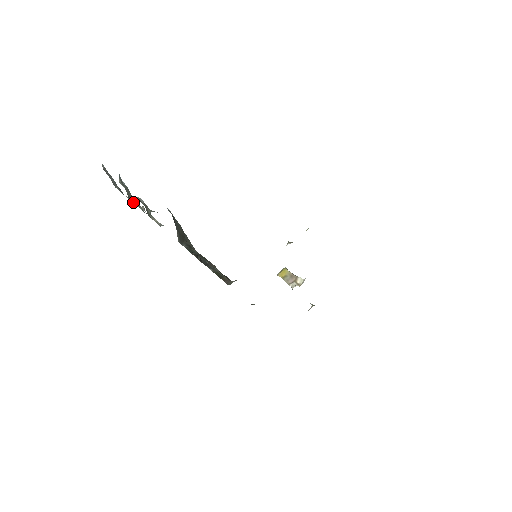
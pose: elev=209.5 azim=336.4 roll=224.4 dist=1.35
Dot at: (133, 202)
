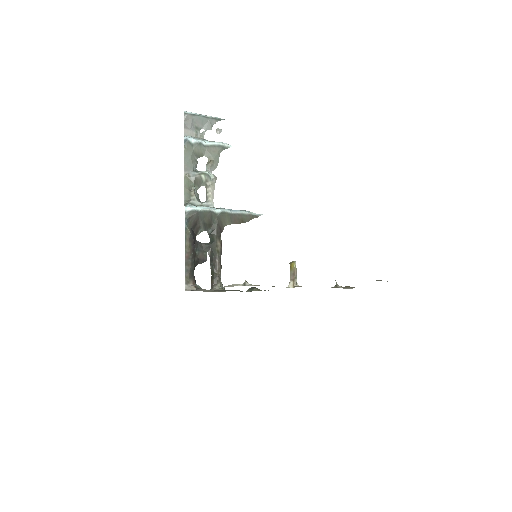
Dot at: (206, 155)
